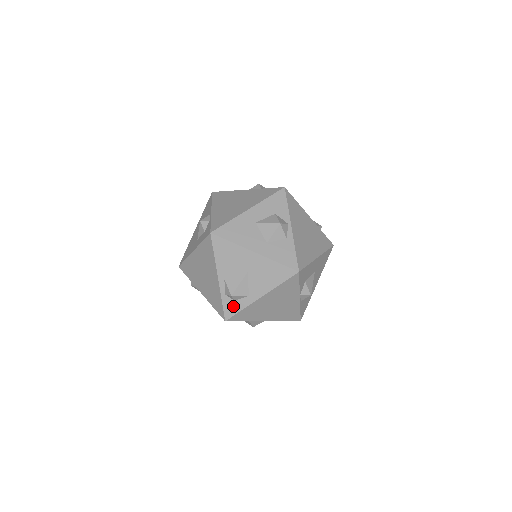
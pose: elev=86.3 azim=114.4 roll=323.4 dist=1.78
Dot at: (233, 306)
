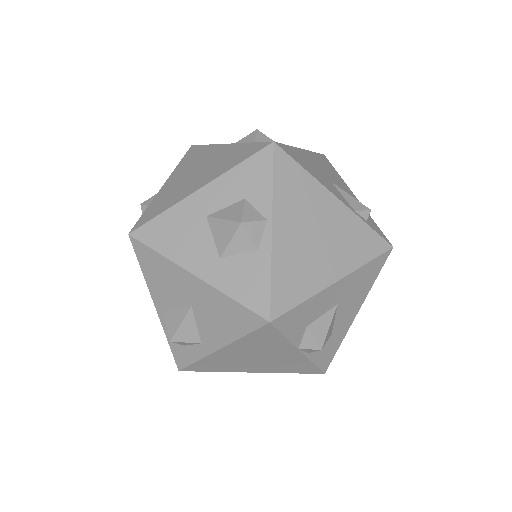
Dot at: (184, 352)
